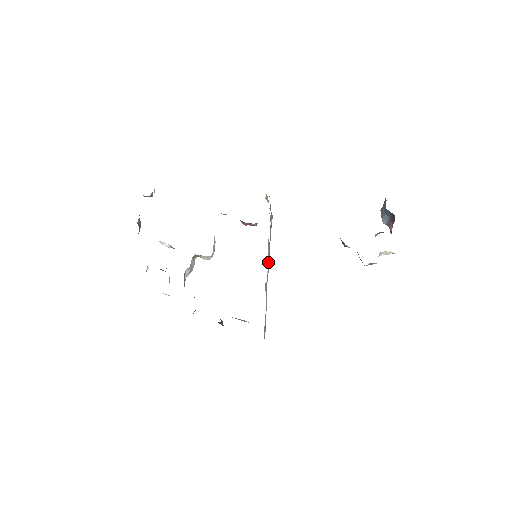
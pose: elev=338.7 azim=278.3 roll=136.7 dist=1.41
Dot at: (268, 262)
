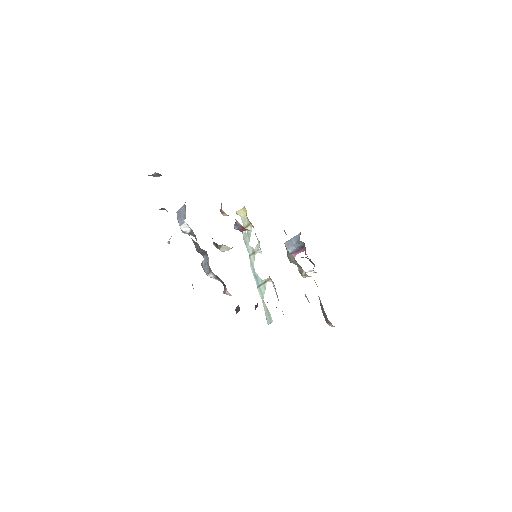
Dot at: (253, 263)
